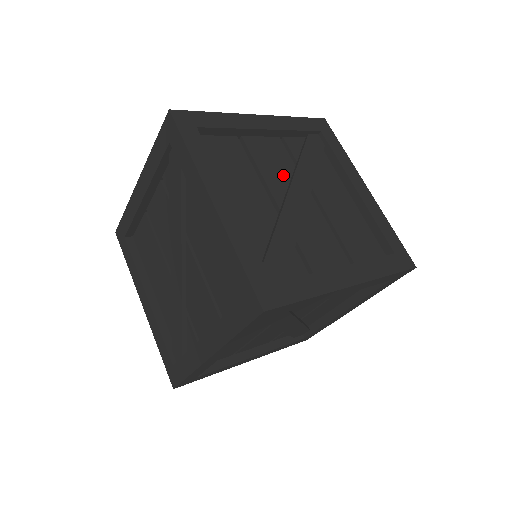
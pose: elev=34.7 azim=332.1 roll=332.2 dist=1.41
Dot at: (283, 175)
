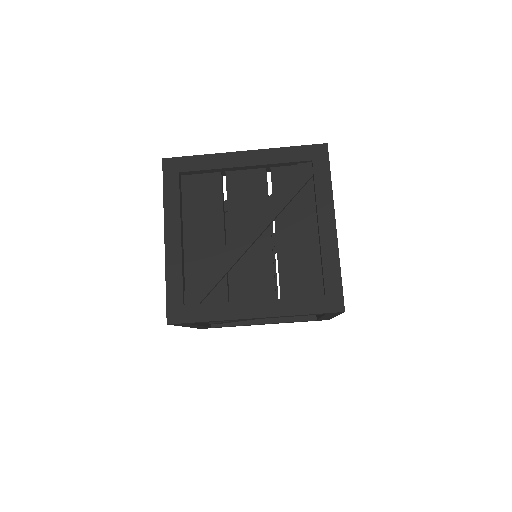
Dot at: occluded
